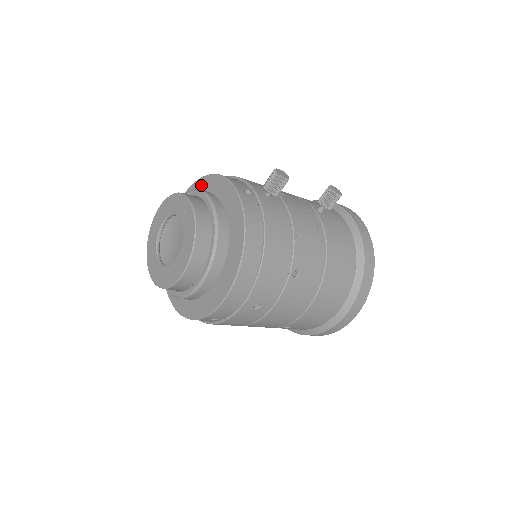
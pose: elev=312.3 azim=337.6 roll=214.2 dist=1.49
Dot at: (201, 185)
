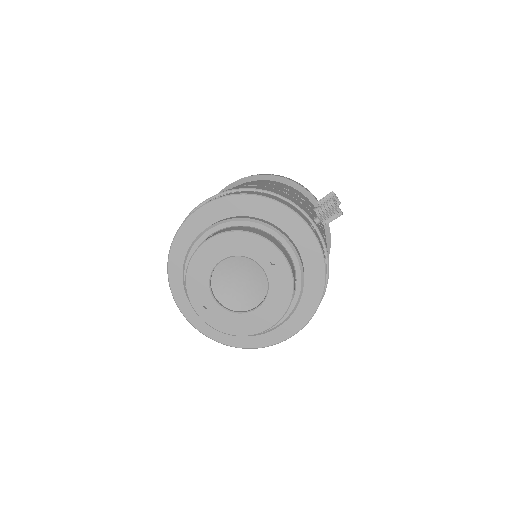
Dot at: (247, 204)
